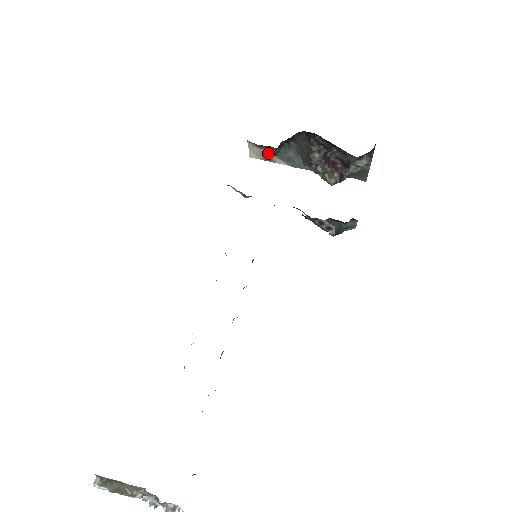
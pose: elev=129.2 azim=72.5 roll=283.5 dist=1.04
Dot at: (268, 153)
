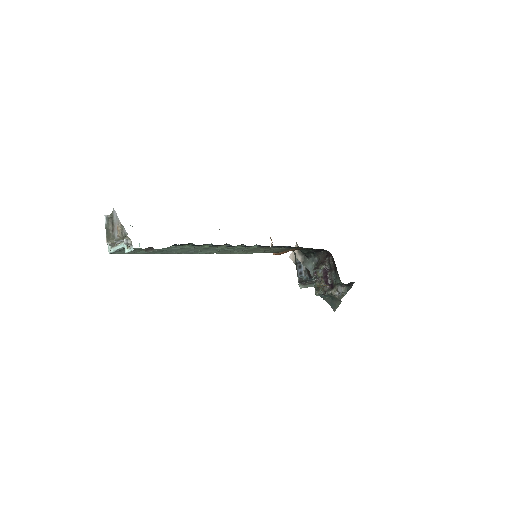
Dot at: (300, 259)
